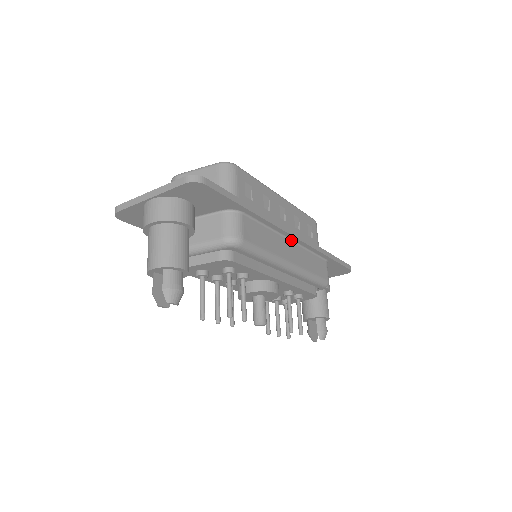
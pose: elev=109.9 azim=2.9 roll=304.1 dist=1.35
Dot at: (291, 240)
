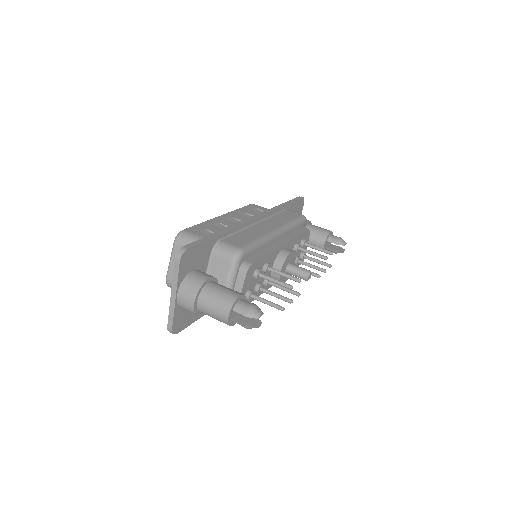
Dot at: (257, 222)
